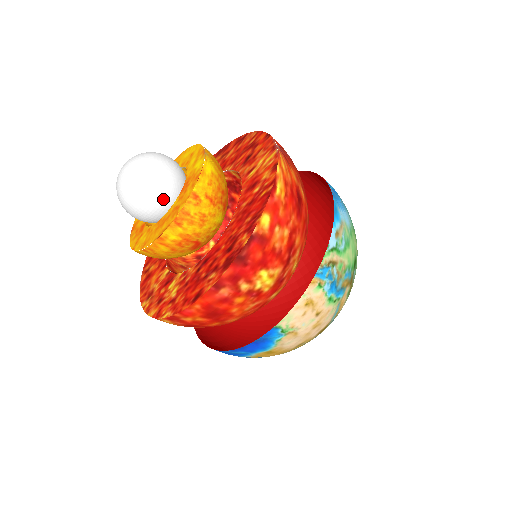
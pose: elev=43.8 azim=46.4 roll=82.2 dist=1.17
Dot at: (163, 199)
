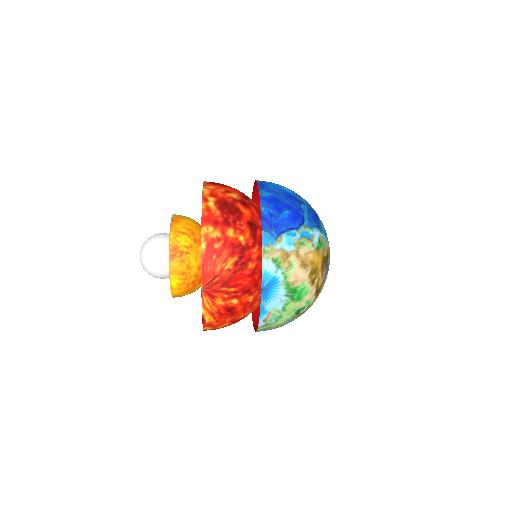
Dot at: occluded
